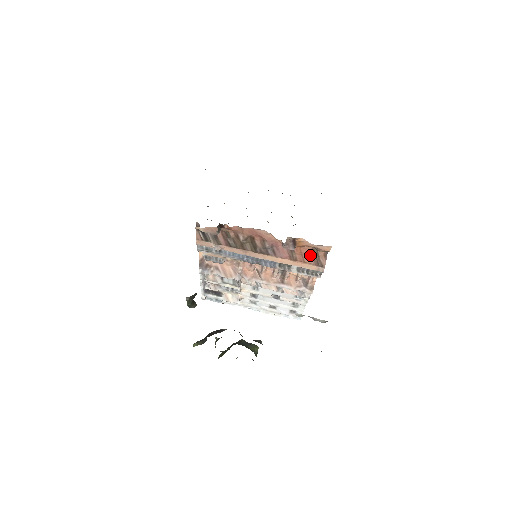
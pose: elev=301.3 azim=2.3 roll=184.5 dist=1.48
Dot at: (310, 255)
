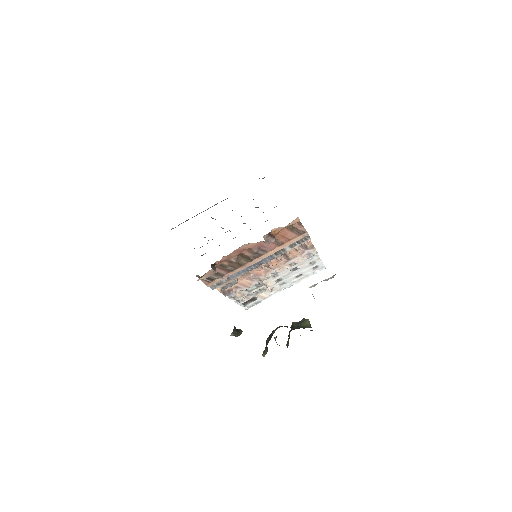
Dot at: (289, 232)
